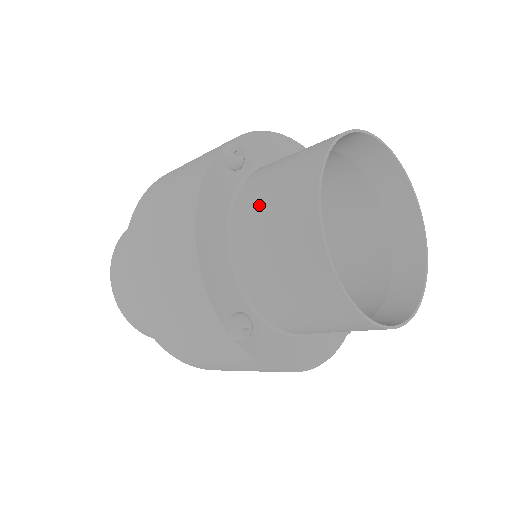
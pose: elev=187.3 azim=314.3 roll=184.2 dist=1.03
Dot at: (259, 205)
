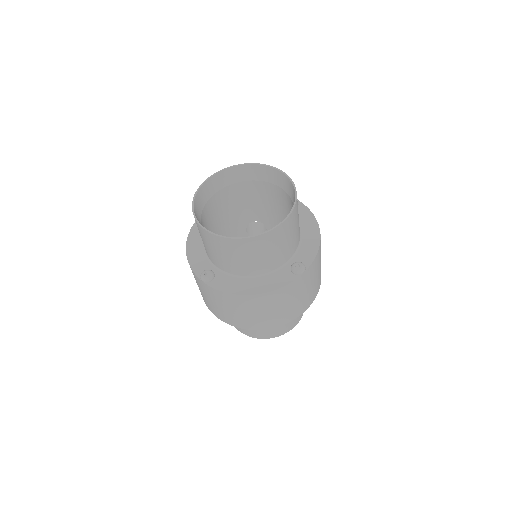
Dot at: occluded
